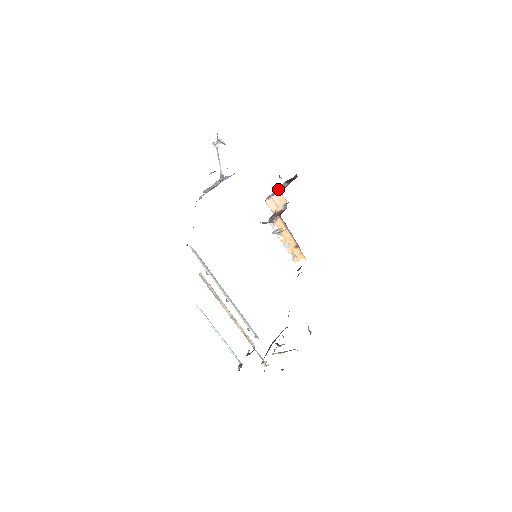
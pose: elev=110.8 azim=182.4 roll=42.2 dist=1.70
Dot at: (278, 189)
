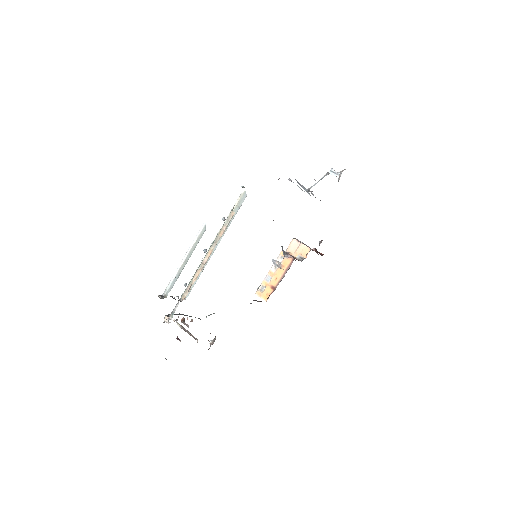
Dot at: occluded
